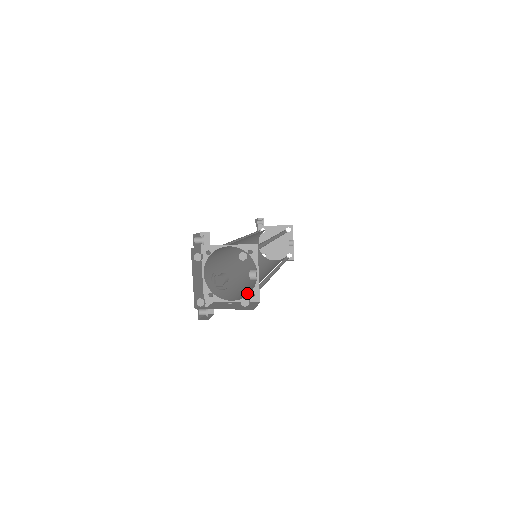
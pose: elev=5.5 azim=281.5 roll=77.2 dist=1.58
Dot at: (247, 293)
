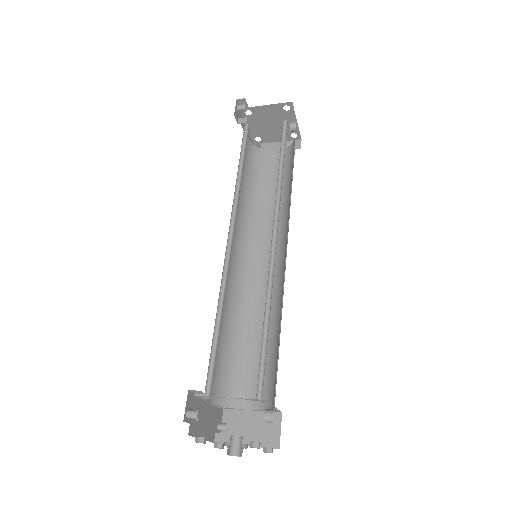
Dot at: occluded
